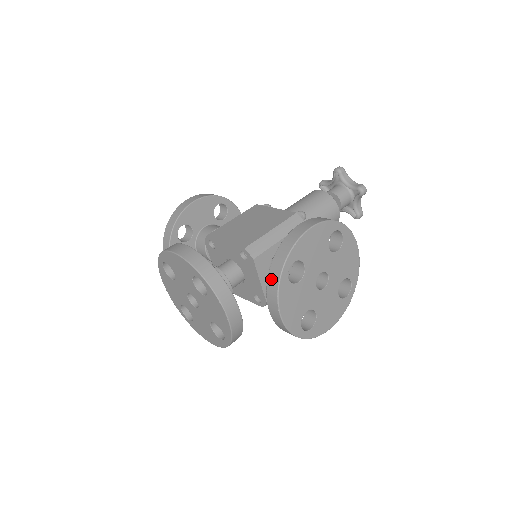
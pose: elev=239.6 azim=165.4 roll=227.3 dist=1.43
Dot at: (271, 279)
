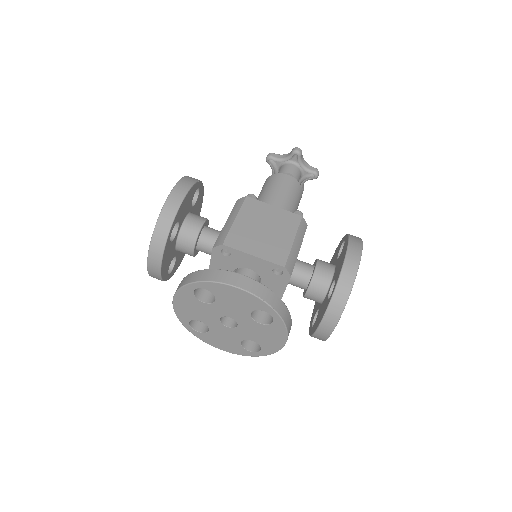
Dot at: (334, 307)
